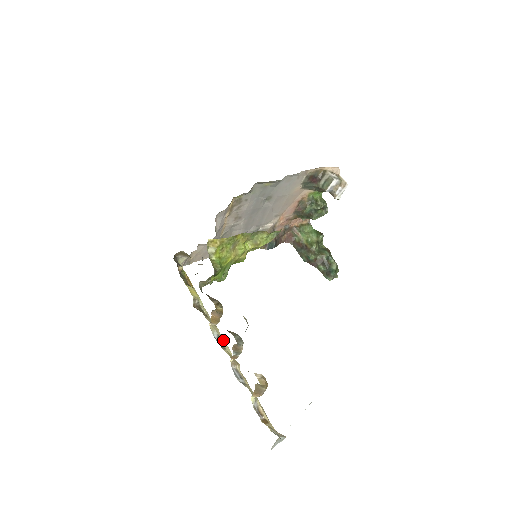
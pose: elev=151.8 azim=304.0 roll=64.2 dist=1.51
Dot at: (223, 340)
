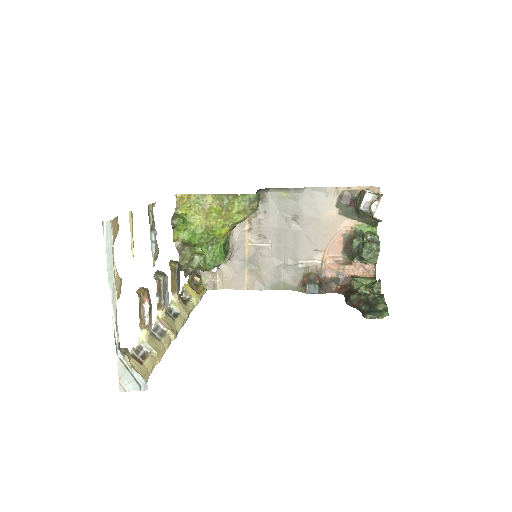
Dot at: (181, 319)
